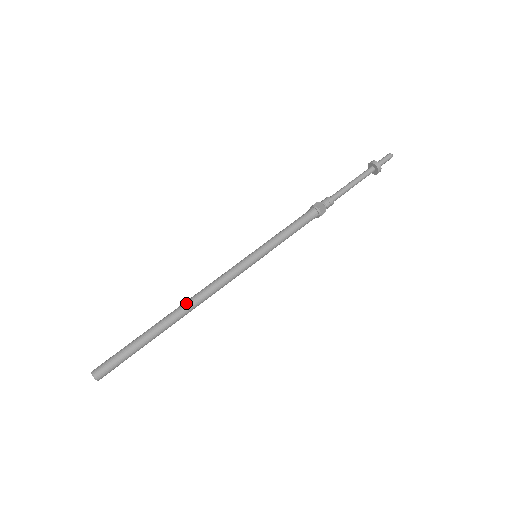
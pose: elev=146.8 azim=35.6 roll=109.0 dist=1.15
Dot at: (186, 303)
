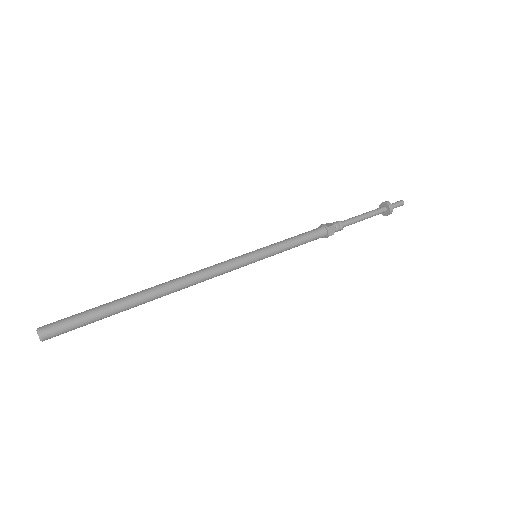
Dot at: (170, 281)
